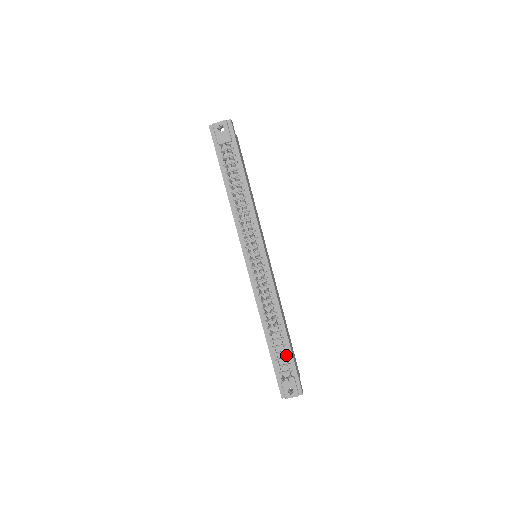
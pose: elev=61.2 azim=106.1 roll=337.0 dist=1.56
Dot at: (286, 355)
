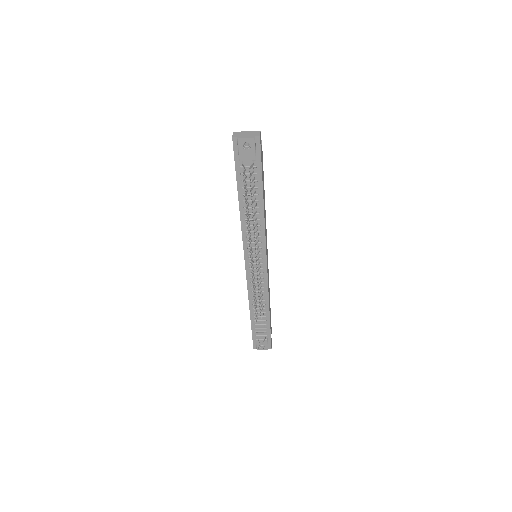
Dot at: (265, 326)
